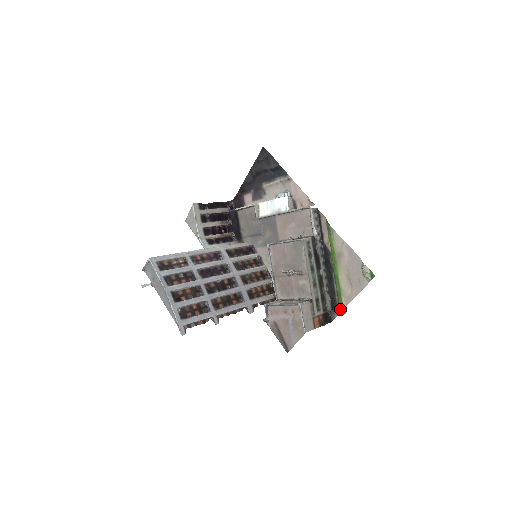
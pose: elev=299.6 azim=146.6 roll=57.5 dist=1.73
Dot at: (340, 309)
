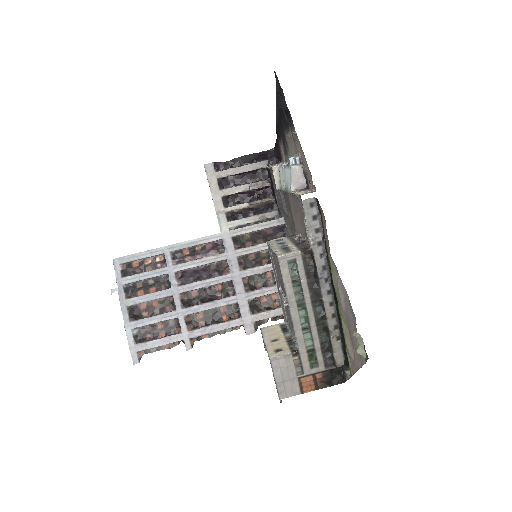
Dot at: (350, 372)
